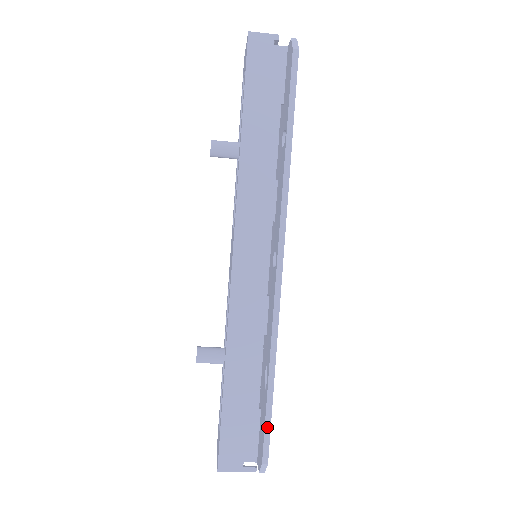
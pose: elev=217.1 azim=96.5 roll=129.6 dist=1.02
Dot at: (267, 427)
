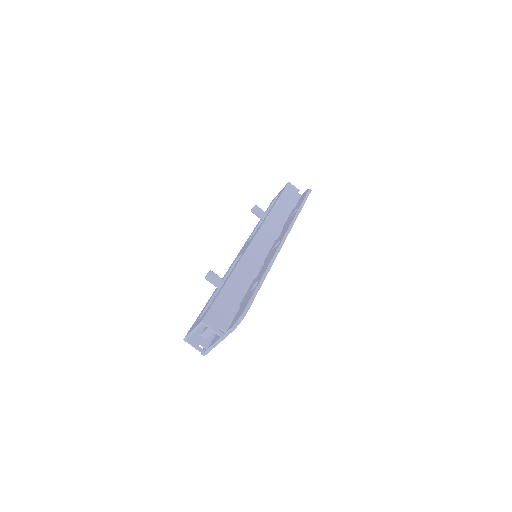
Dot at: (252, 298)
